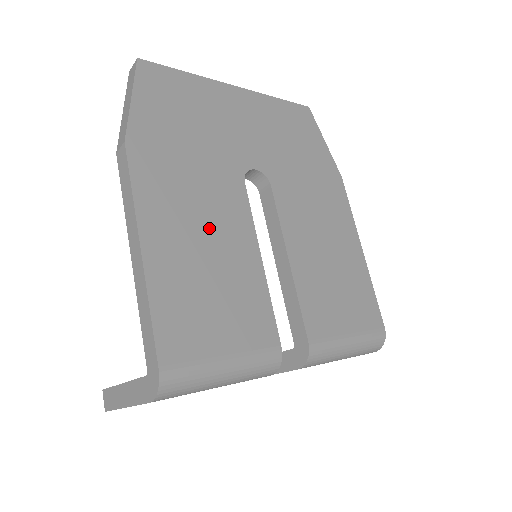
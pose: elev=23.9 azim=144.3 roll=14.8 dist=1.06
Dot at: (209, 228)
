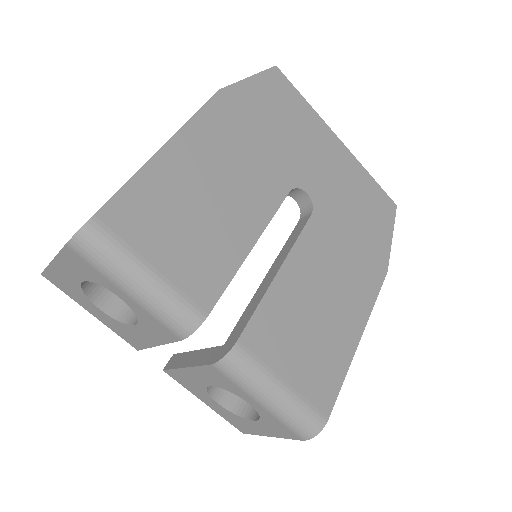
Dot at: (230, 186)
